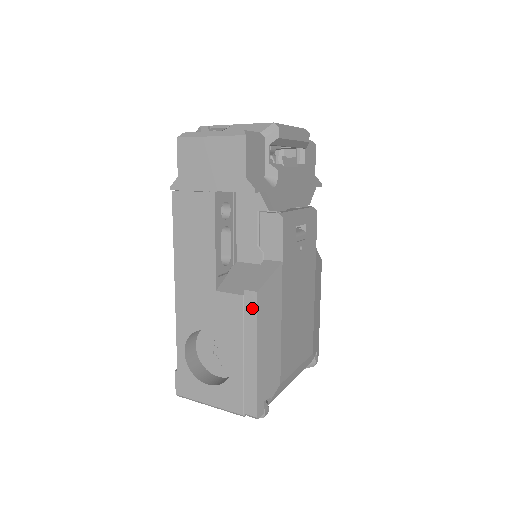
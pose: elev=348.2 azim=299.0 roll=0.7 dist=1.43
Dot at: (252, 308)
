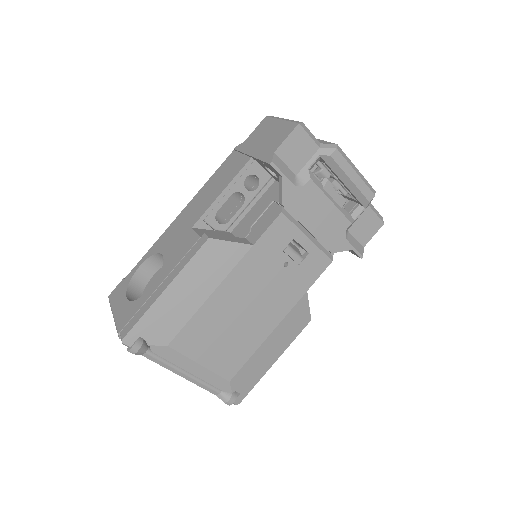
Dot at: (196, 249)
